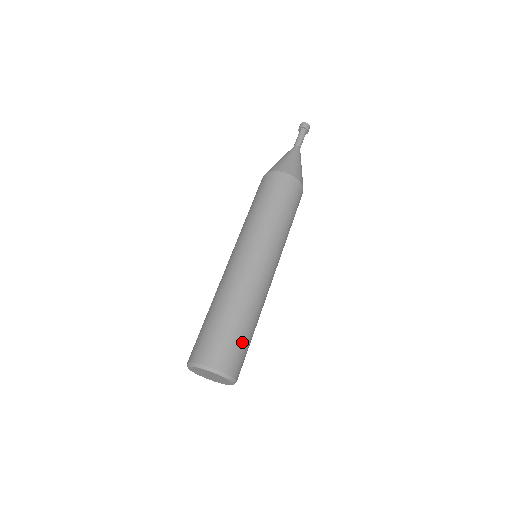
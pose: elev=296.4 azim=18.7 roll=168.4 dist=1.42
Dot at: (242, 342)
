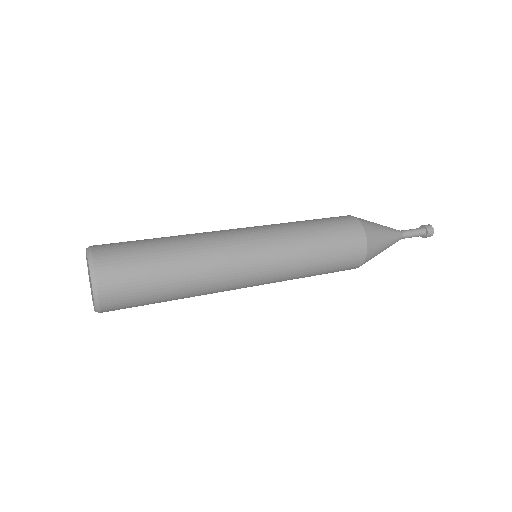
Dot at: (146, 278)
